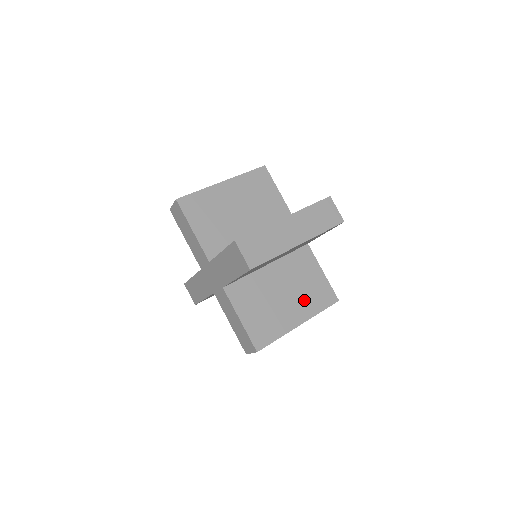
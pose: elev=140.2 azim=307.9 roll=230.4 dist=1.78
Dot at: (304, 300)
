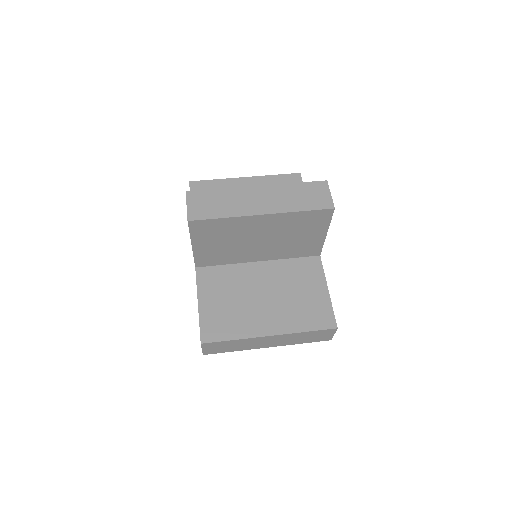
Dot at: (288, 311)
